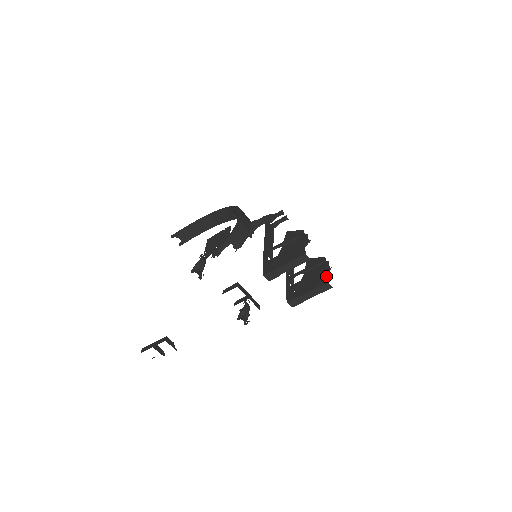
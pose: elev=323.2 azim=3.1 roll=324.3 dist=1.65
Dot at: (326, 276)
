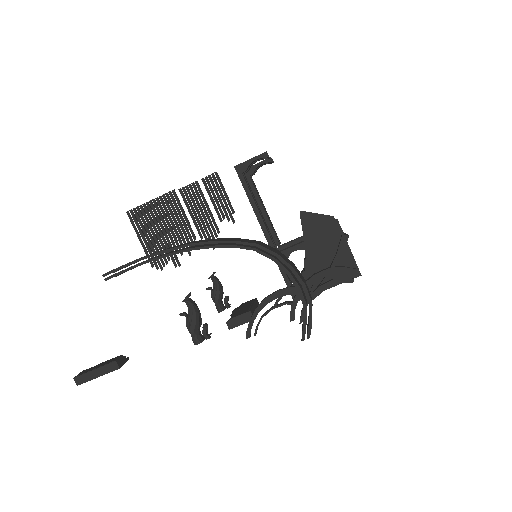
Dot at: occluded
